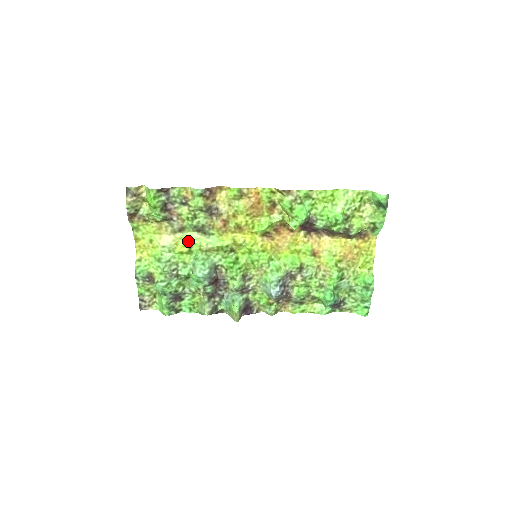
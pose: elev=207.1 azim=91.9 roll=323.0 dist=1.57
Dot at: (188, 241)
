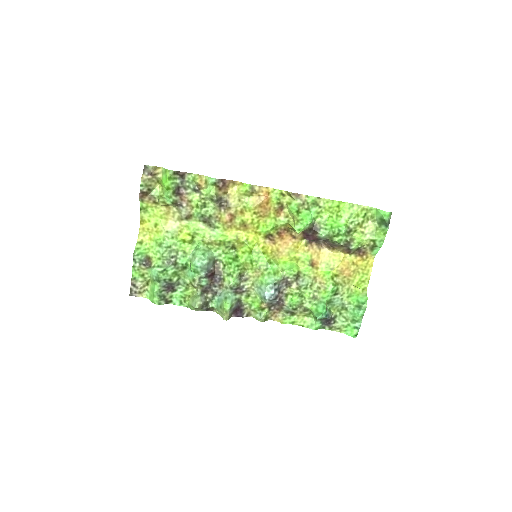
Dot at: (193, 230)
